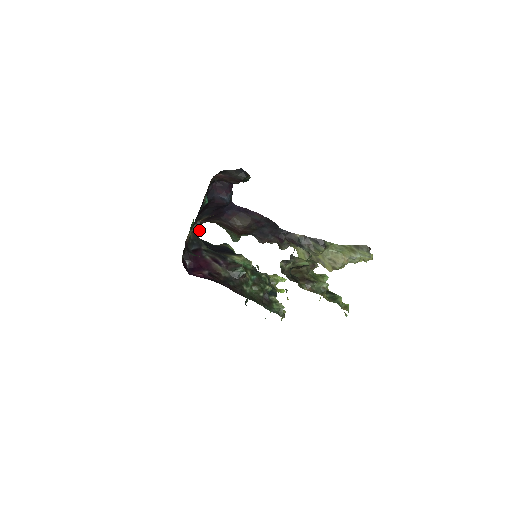
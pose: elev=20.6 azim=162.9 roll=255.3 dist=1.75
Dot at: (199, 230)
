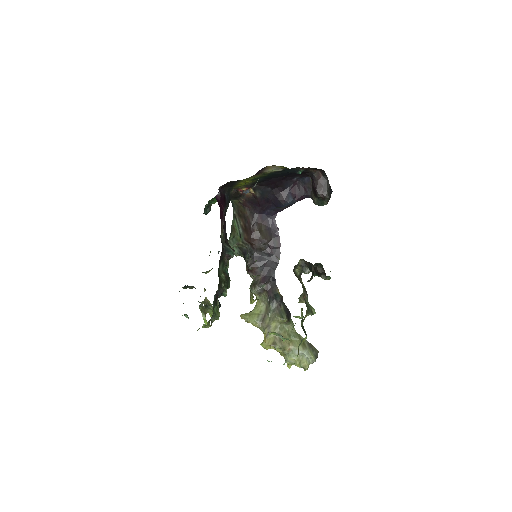
Dot at: (234, 199)
